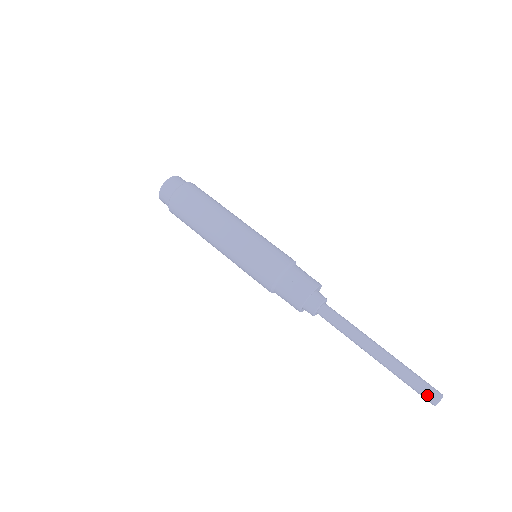
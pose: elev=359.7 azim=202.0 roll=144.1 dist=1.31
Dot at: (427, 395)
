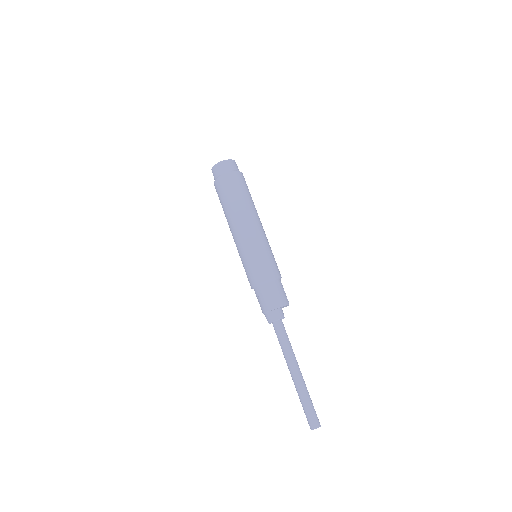
Dot at: (308, 420)
